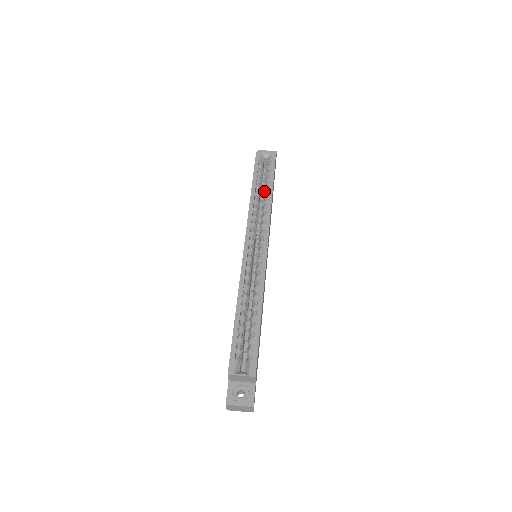
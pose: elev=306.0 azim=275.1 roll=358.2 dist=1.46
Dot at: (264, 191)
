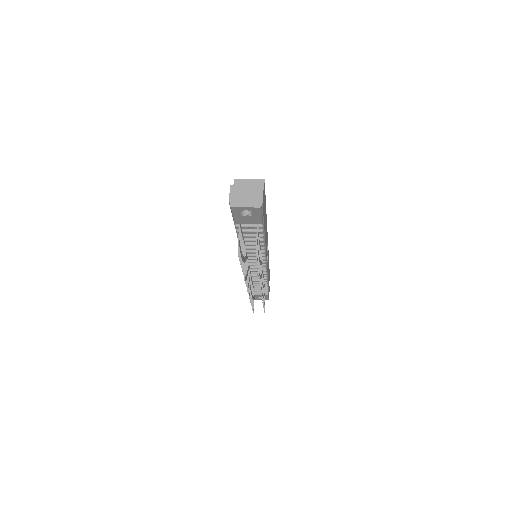
Dot at: occluded
